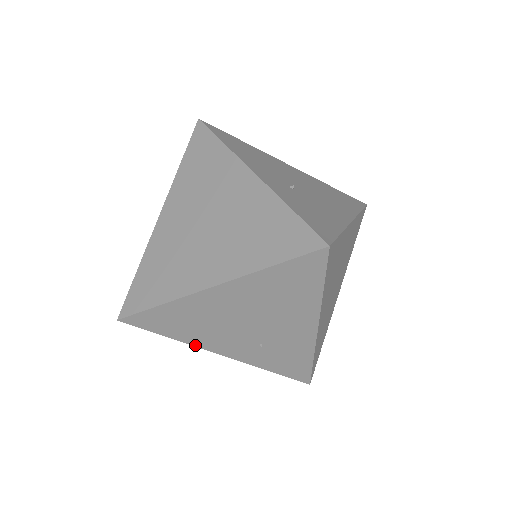
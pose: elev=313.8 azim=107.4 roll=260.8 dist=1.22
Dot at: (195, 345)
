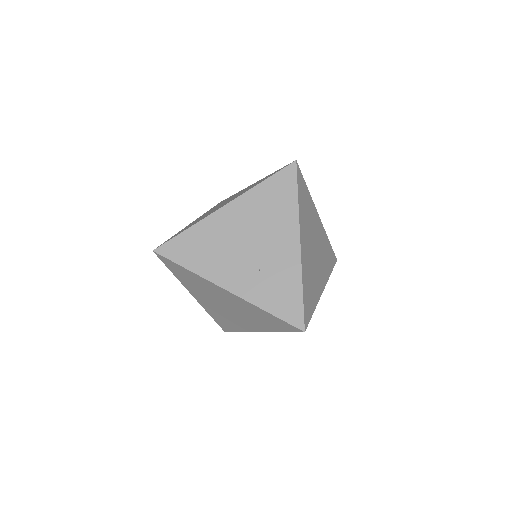
Dot at: (207, 278)
